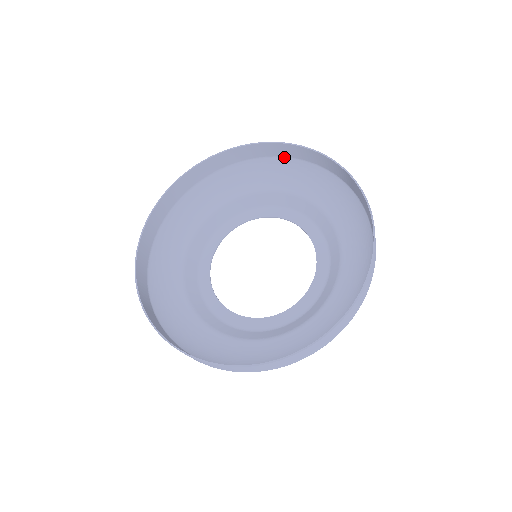
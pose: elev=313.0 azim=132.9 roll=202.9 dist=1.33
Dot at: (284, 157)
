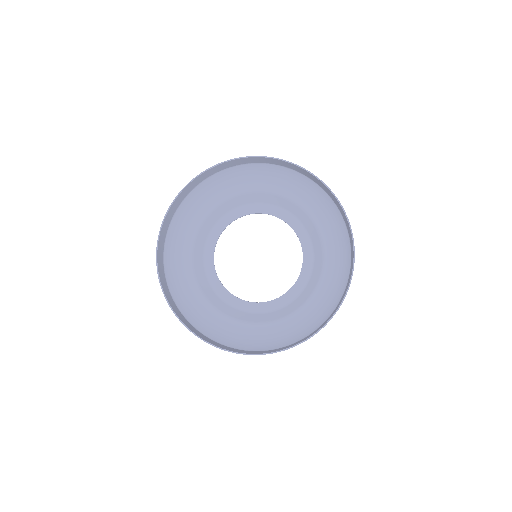
Dot at: (198, 185)
